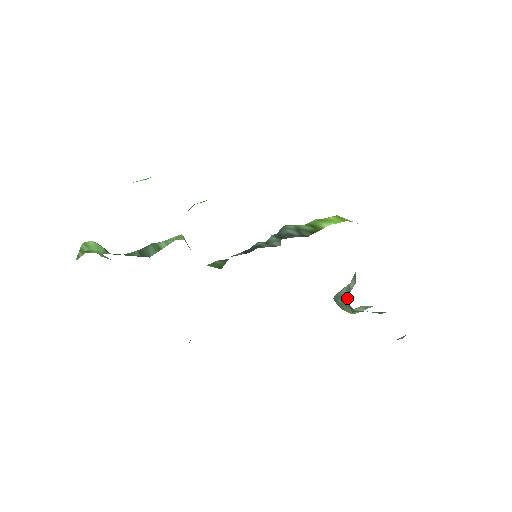
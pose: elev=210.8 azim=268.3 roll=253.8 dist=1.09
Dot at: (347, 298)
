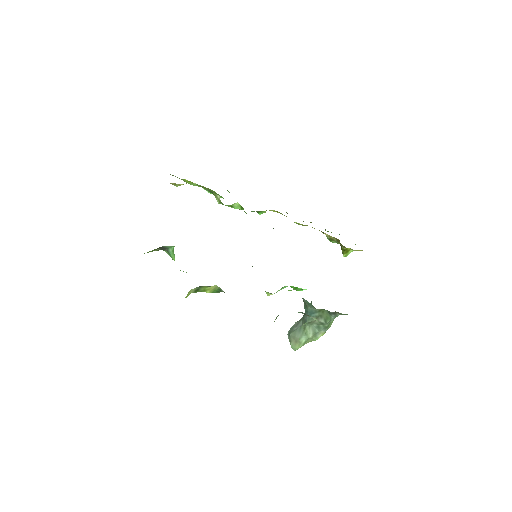
Dot at: occluded
